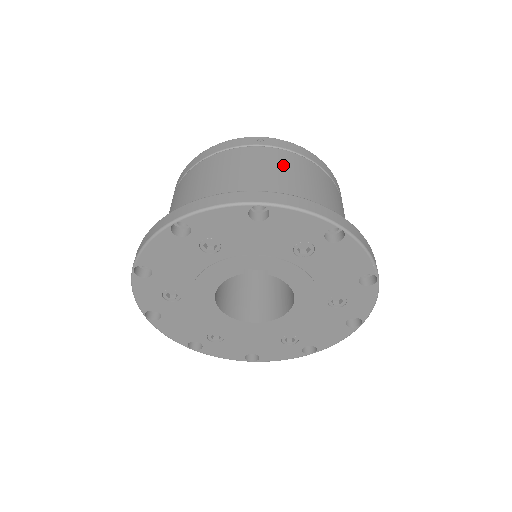
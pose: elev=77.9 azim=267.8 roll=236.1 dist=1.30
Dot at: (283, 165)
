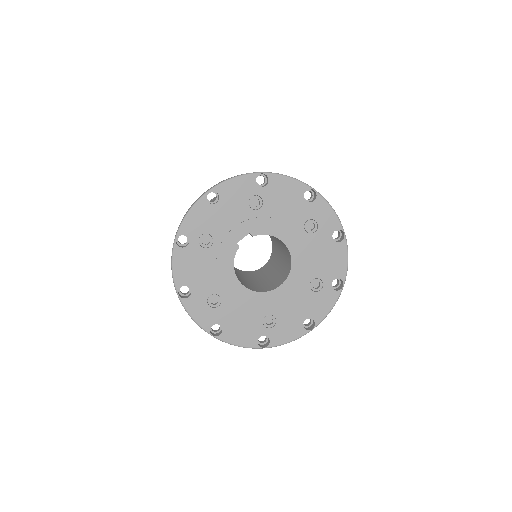
Dot at: occluded
